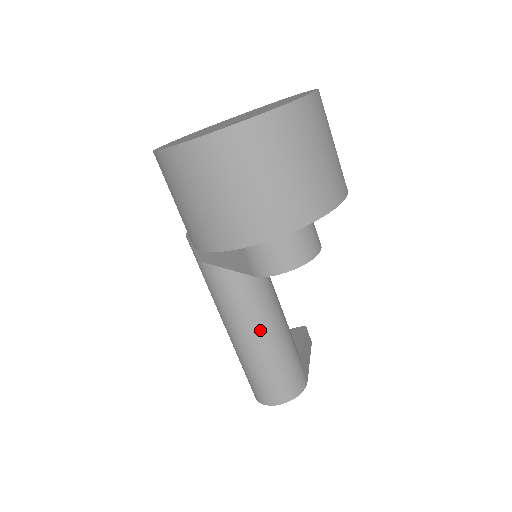
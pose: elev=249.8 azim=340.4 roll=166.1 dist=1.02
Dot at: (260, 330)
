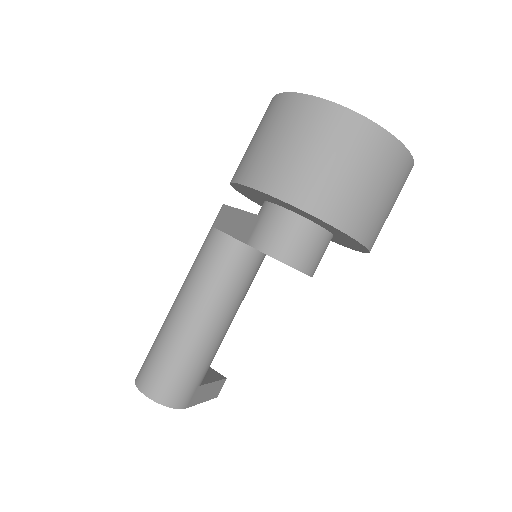
Dot at: (200, 318)
